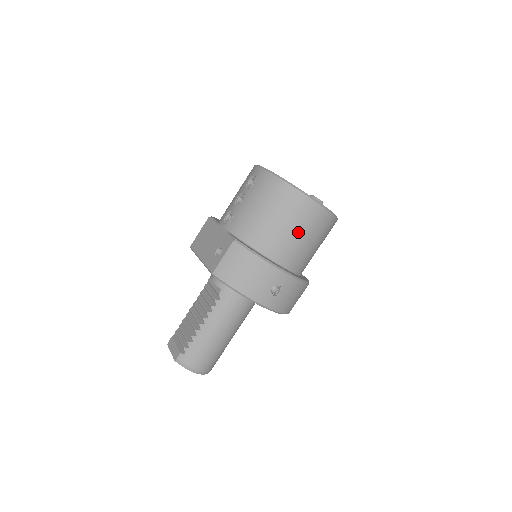
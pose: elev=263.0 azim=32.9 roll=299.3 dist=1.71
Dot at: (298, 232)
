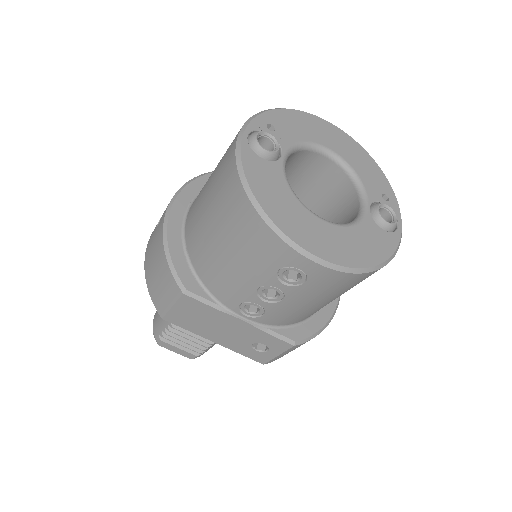
Dot at: occluded
